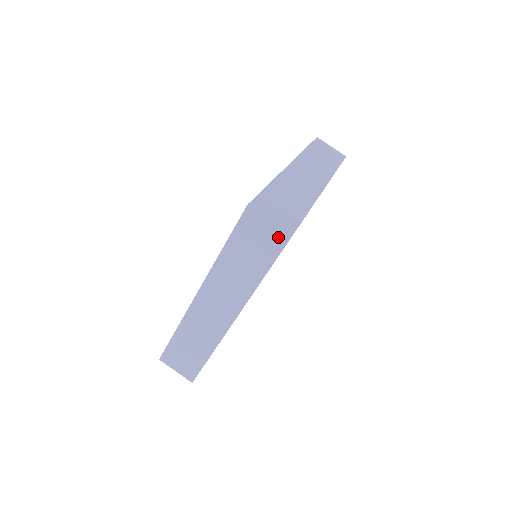
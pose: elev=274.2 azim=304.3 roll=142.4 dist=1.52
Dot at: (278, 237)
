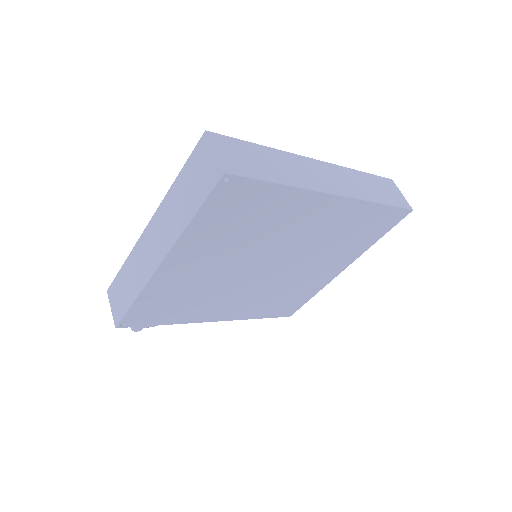
Dot at: (214, 173)
